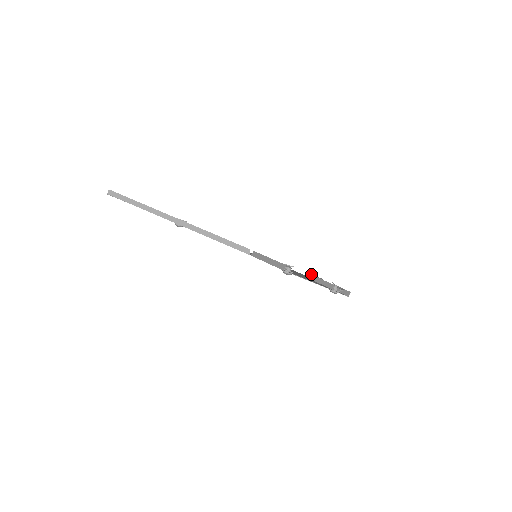
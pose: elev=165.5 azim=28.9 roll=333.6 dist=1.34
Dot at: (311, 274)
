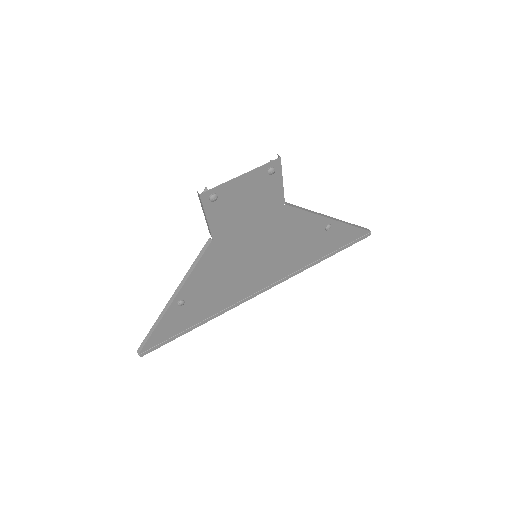
Dot at: occluded
